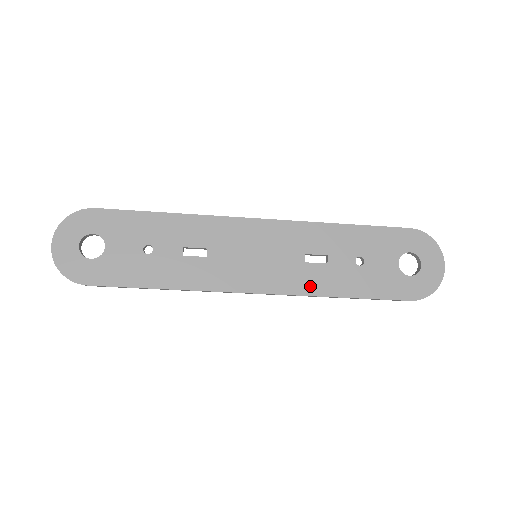
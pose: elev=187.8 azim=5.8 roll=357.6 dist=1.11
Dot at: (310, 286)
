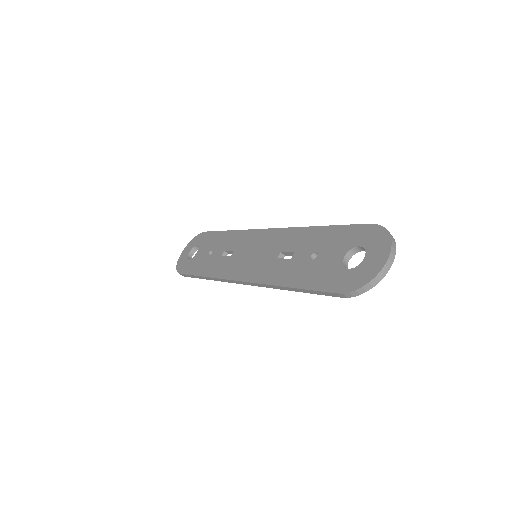
Dot at: (271, 277)
